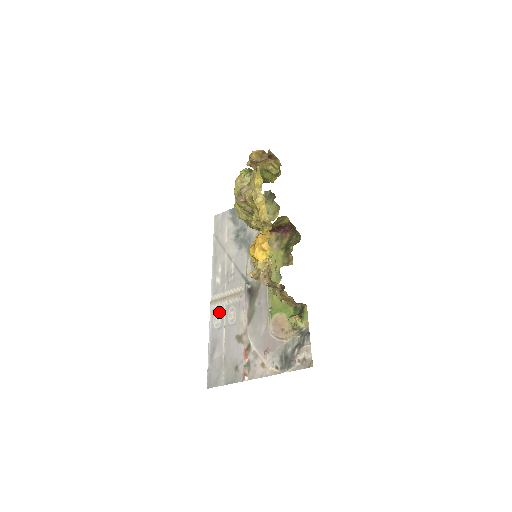
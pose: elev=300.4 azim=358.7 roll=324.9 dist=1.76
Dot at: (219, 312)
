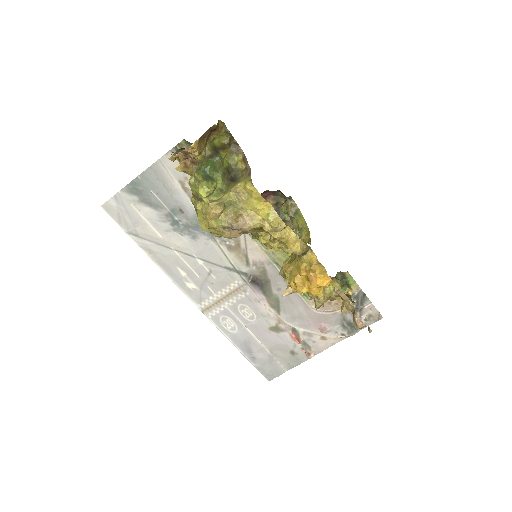
Dot at: (225, 317)
